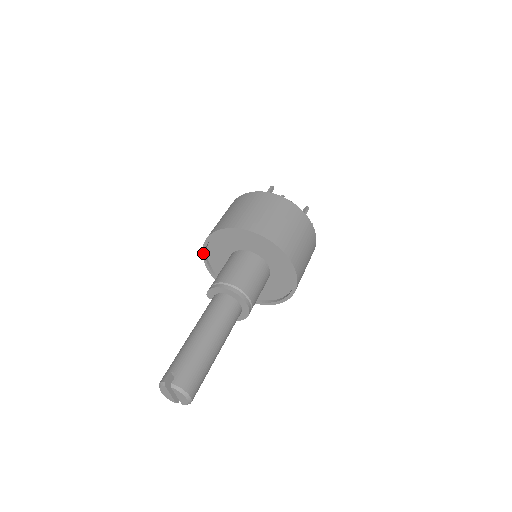
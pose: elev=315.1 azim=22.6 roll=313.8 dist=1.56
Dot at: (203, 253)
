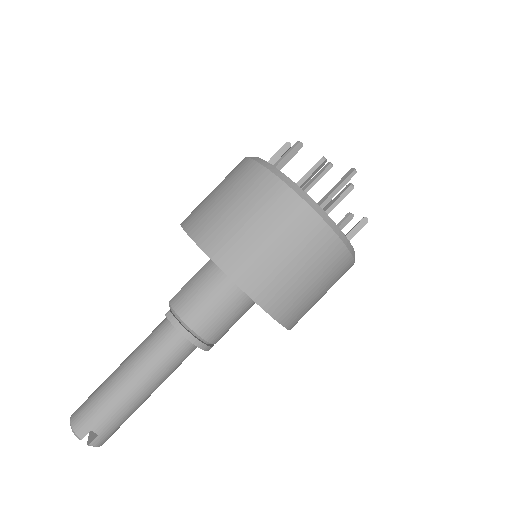
Dot at: (188, 234)
